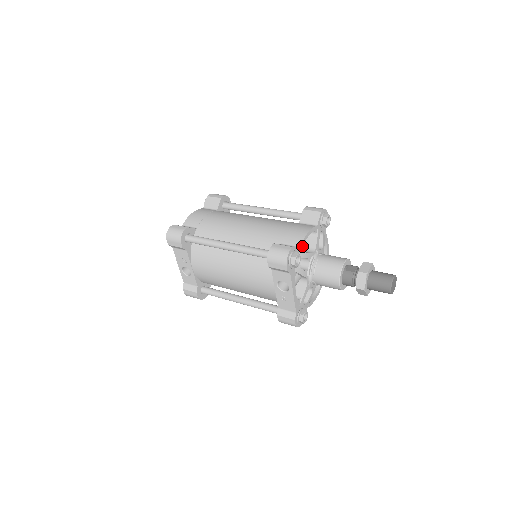
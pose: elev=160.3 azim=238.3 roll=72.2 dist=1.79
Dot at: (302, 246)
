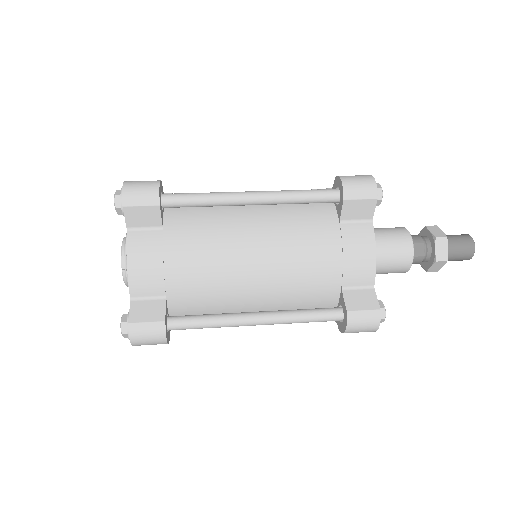
Dot at: (372, 277)
